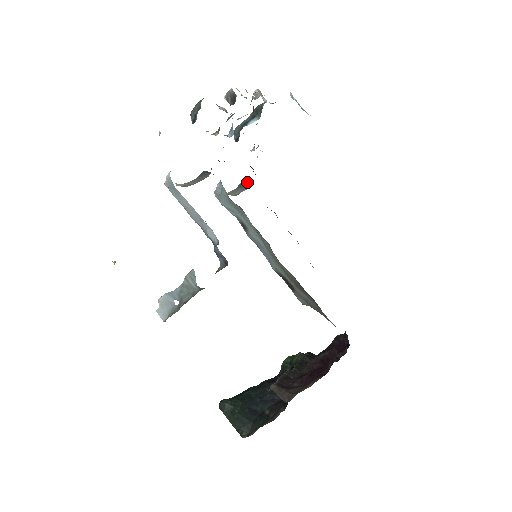
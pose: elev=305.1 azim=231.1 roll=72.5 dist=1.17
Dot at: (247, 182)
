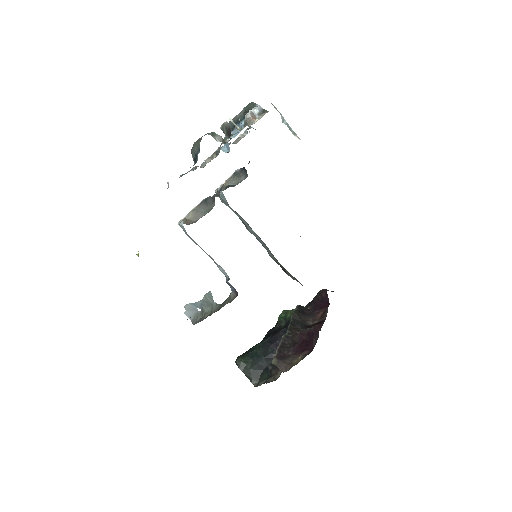
Dot at: (242, 171)
